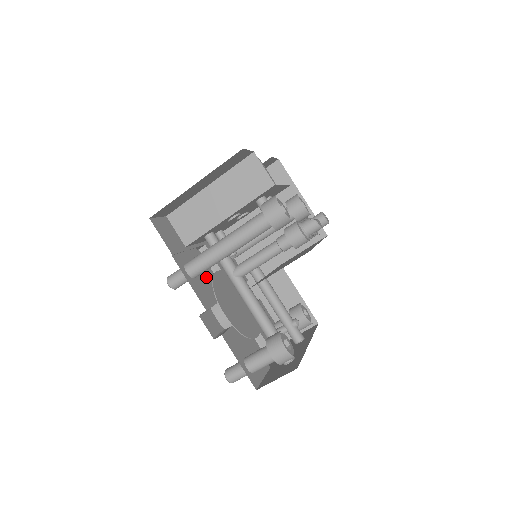
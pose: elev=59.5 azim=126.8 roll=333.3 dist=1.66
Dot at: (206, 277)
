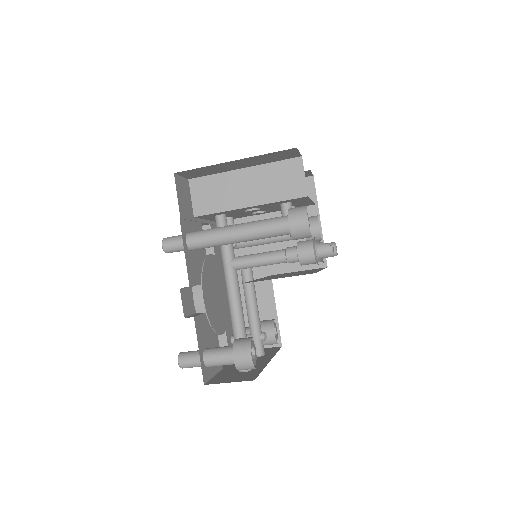
Dot at: (200, 255)
